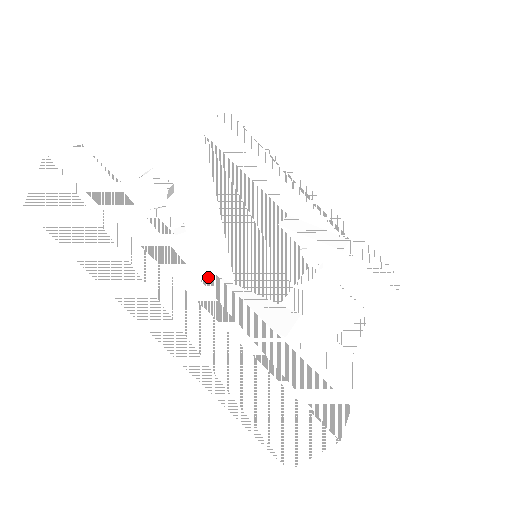
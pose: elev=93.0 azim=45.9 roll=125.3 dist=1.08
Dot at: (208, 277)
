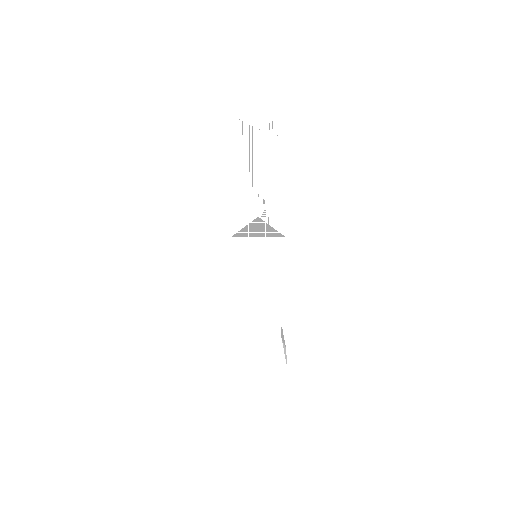
Dot at: occluded
